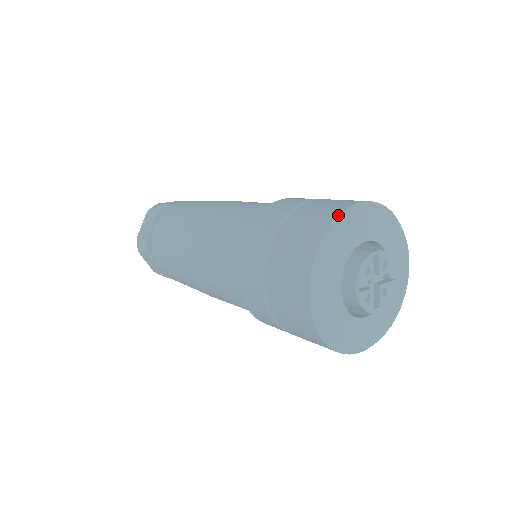
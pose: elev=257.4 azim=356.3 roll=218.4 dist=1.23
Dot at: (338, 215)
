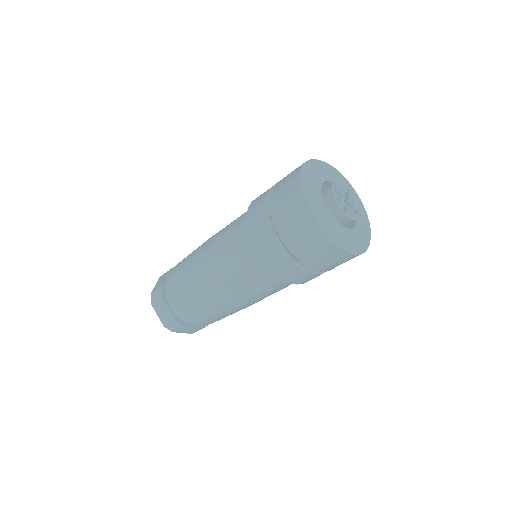
Dot at: (301, 188)
